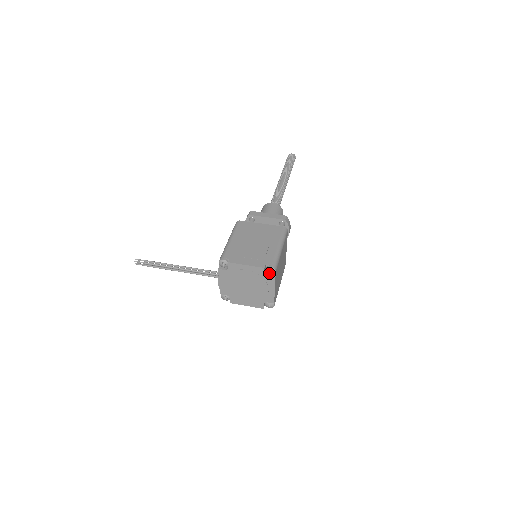
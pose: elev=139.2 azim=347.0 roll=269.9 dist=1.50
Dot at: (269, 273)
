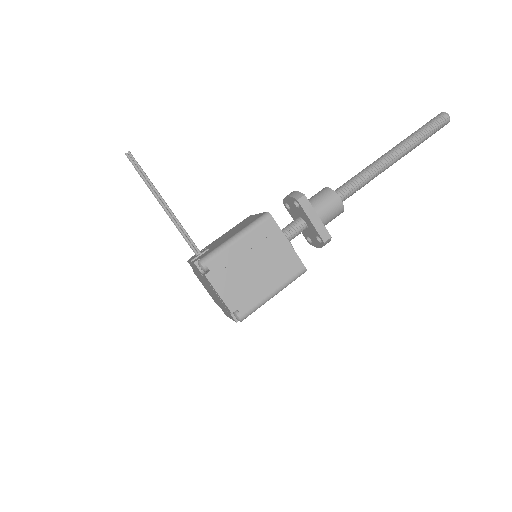
Dot at: (234, 316)
